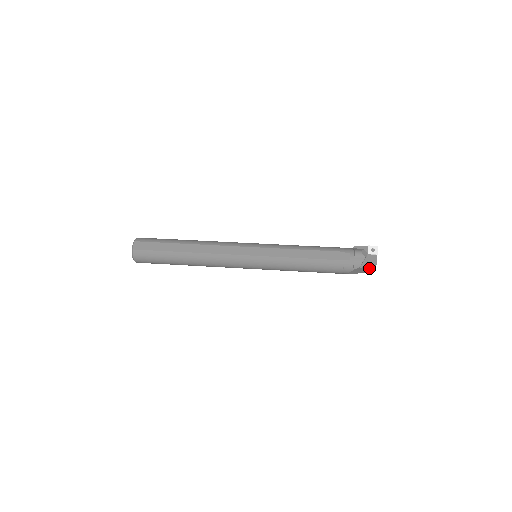
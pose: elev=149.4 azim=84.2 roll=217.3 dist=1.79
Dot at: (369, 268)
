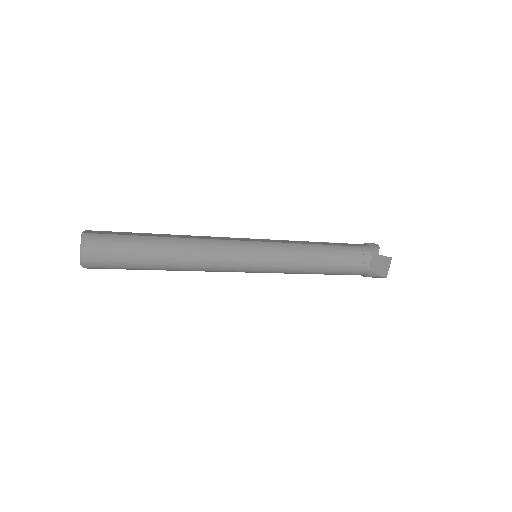
Dot at: (385, 265)
